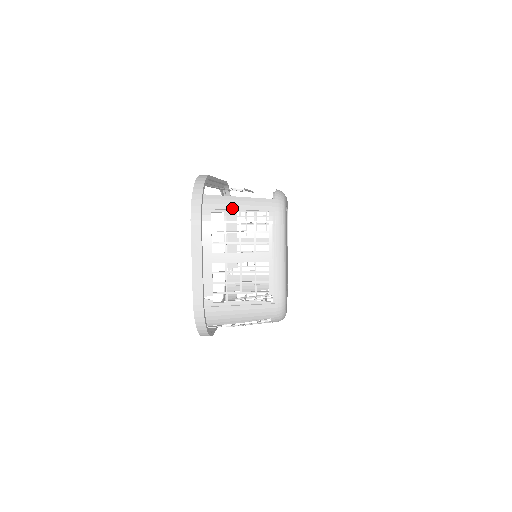
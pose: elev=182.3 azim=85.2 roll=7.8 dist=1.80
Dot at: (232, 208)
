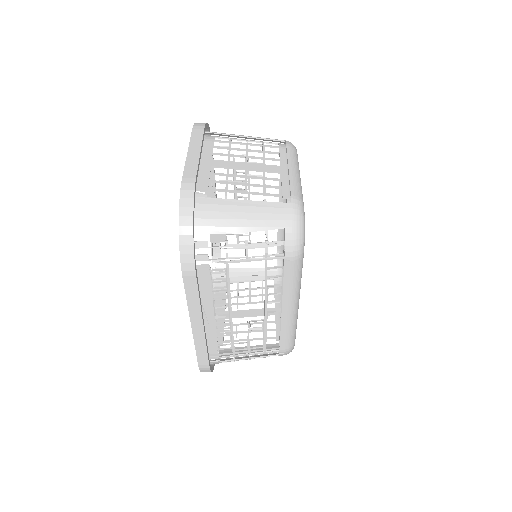
Dot at: (239, 135)
